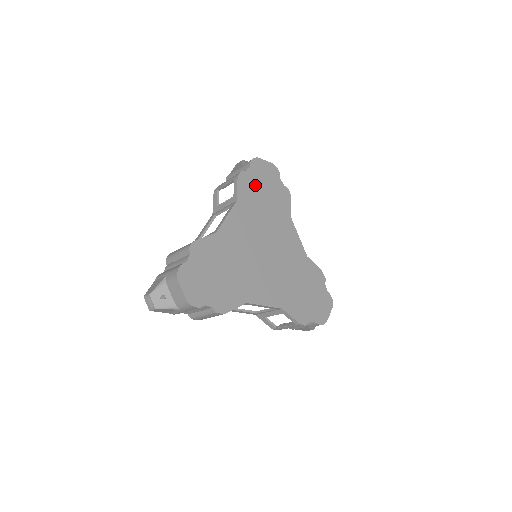
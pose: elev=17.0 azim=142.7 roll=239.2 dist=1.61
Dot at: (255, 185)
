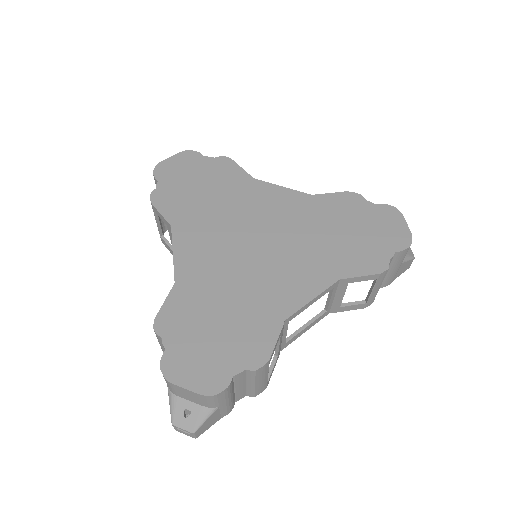
Dot at: (179, 191)
